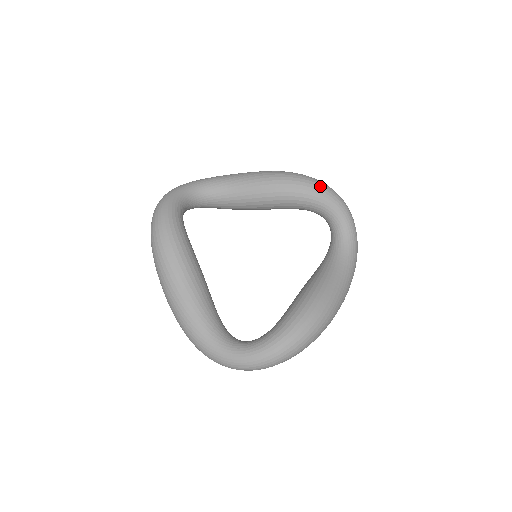
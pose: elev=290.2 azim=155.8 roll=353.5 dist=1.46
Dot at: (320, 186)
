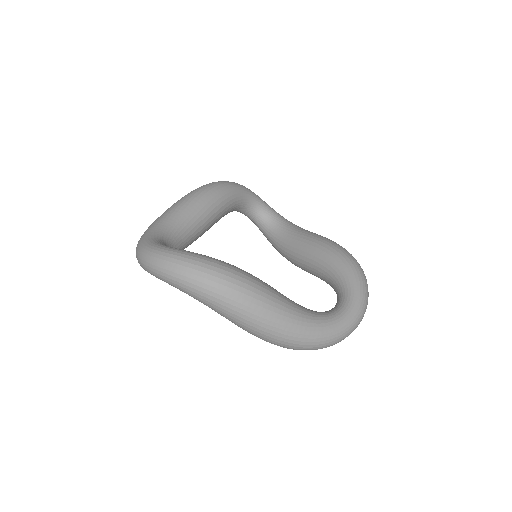
Dot at: (359, 267)
